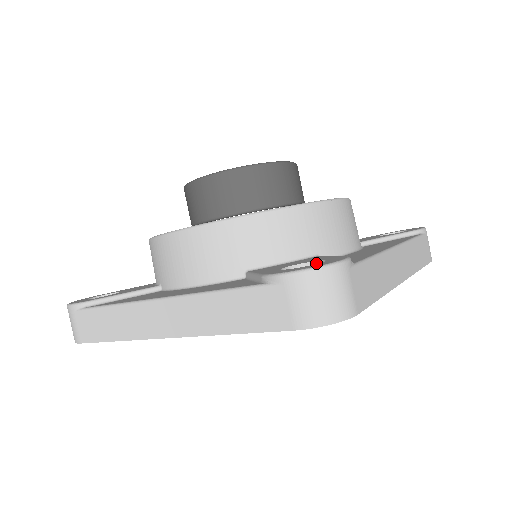
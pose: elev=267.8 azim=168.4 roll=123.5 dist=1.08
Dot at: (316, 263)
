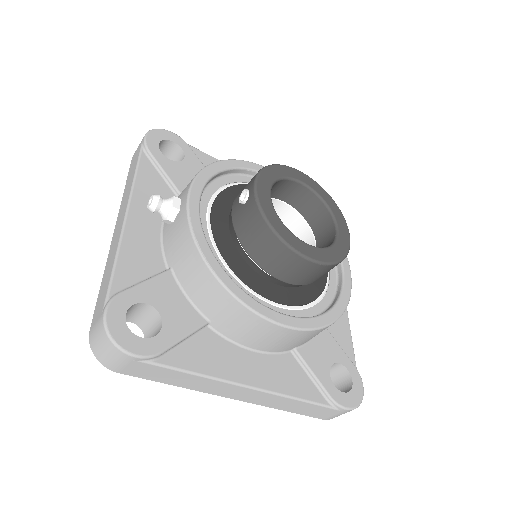
Dot at: (340, 364)
